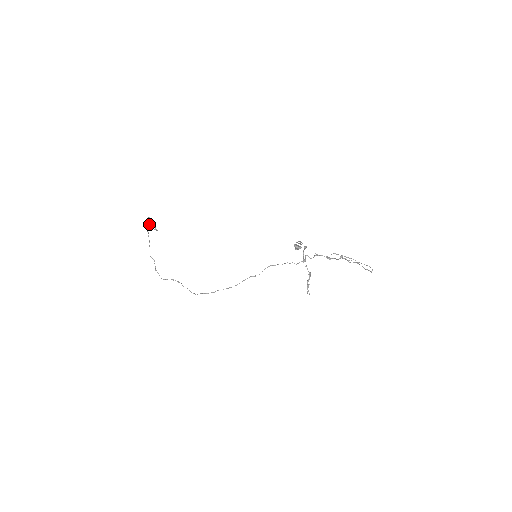
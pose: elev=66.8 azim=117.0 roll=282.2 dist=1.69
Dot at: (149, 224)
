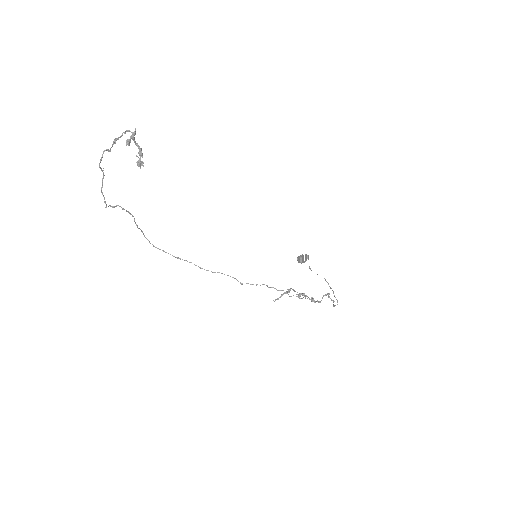
Dot at: (129, 142)
